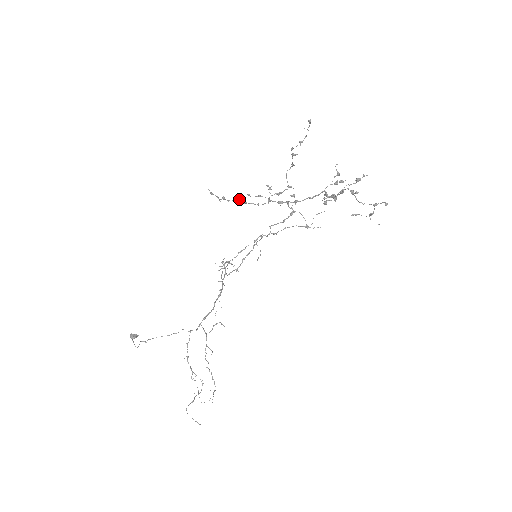
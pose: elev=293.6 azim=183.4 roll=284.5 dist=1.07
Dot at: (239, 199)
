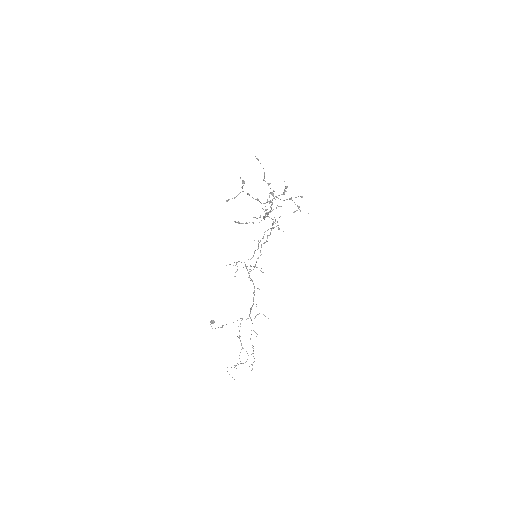
Dot at: occluded
